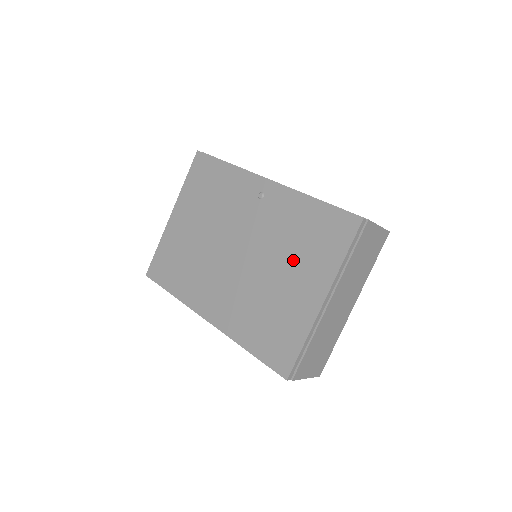
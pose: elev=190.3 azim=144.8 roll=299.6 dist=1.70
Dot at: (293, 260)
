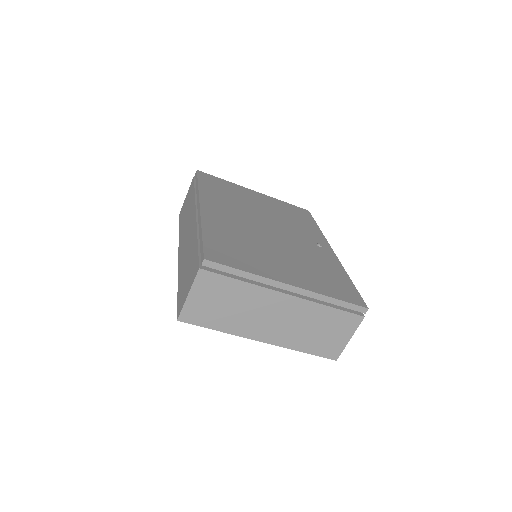
Dot at: (299, 264)
